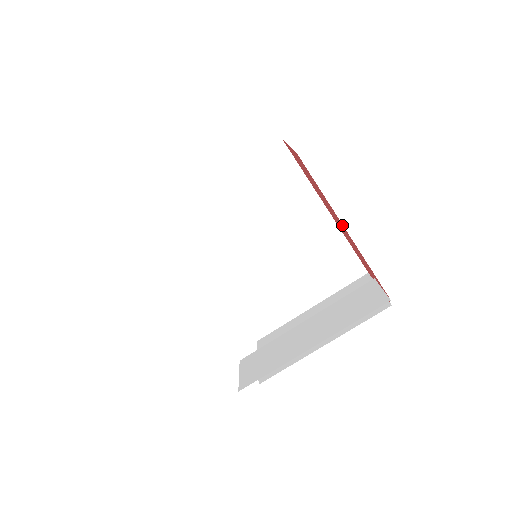
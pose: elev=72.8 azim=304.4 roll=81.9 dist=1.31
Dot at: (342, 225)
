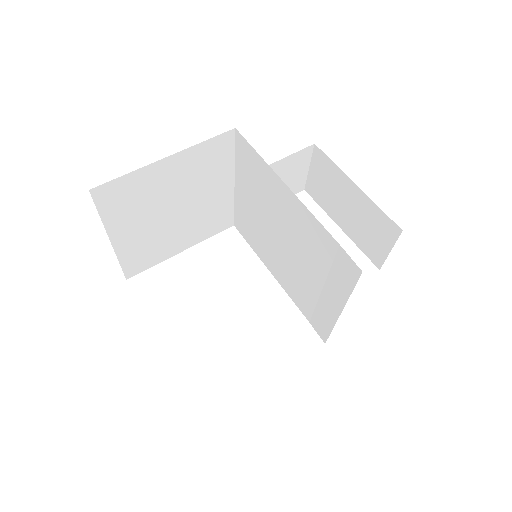
Dot at: occluded
